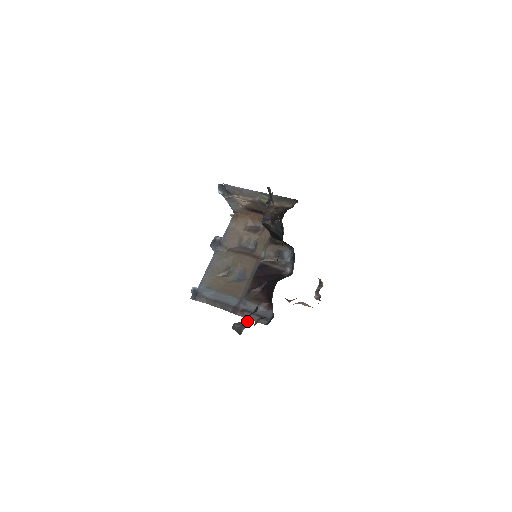
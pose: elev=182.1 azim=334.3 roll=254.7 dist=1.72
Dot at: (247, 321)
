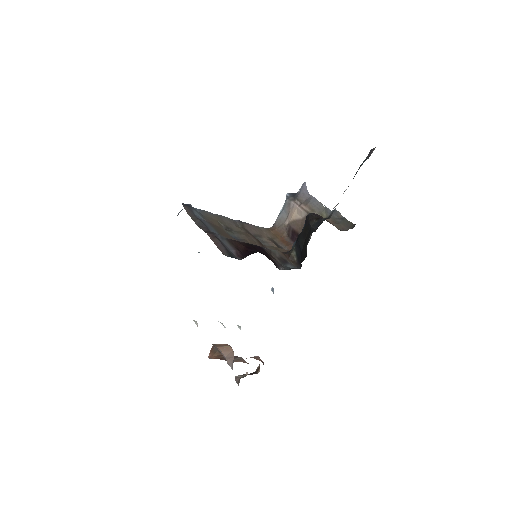
Dot at: occluded
